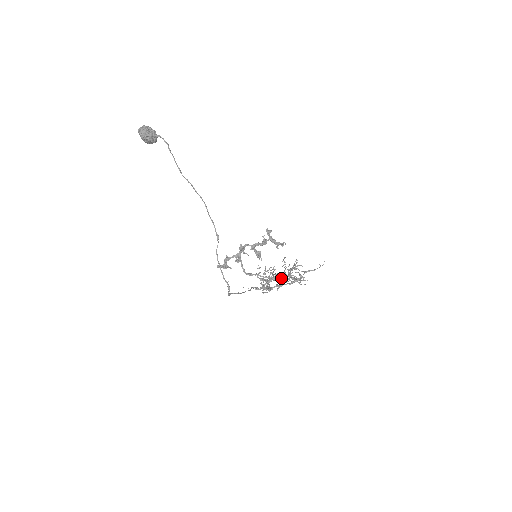
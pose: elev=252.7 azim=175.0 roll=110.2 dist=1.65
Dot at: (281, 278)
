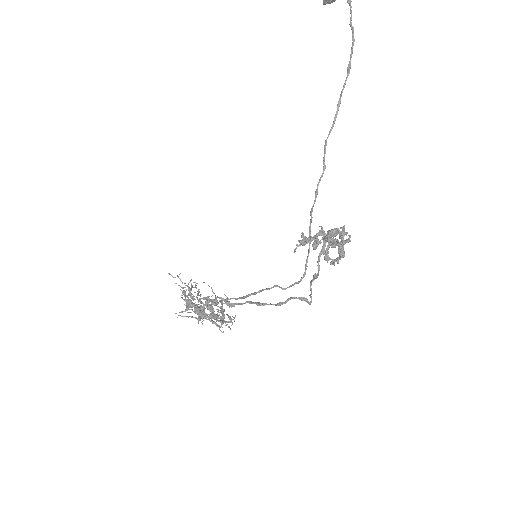
Dot at: (204, 308)
